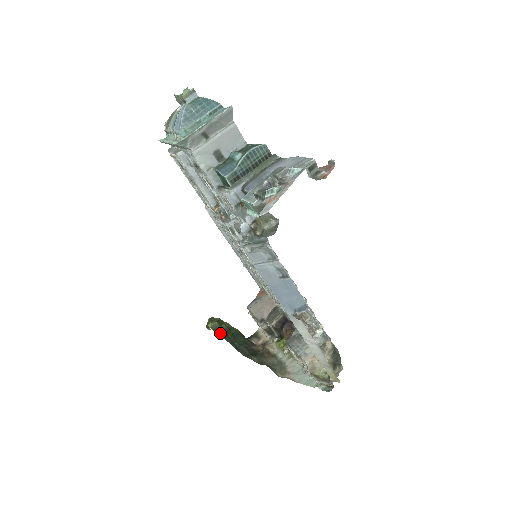
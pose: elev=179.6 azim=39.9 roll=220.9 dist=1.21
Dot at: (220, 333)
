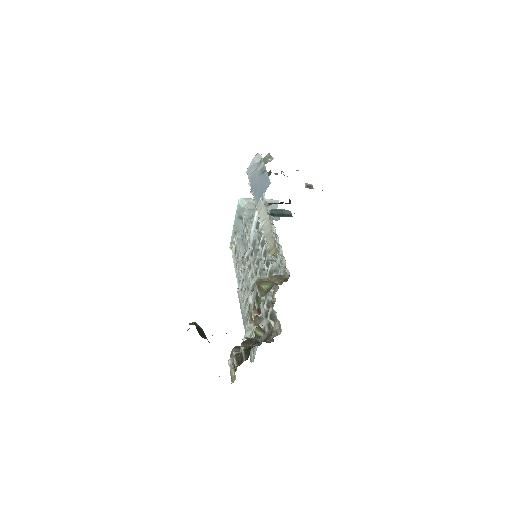
Dot at: (195, 325)
